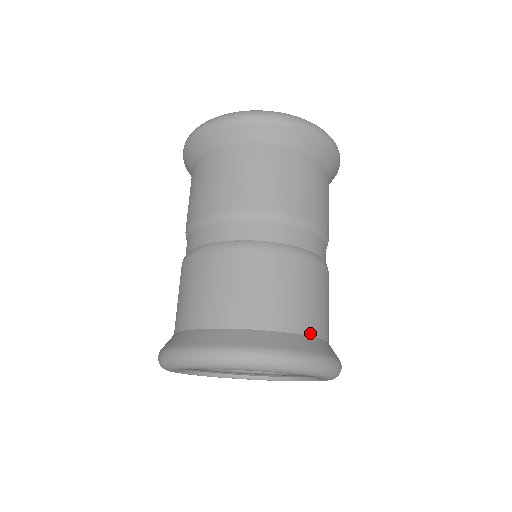
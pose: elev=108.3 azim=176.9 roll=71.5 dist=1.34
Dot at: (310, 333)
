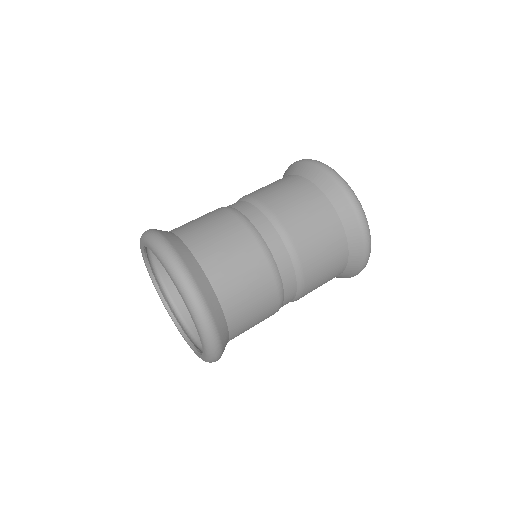
Dot at: (227, 317)
